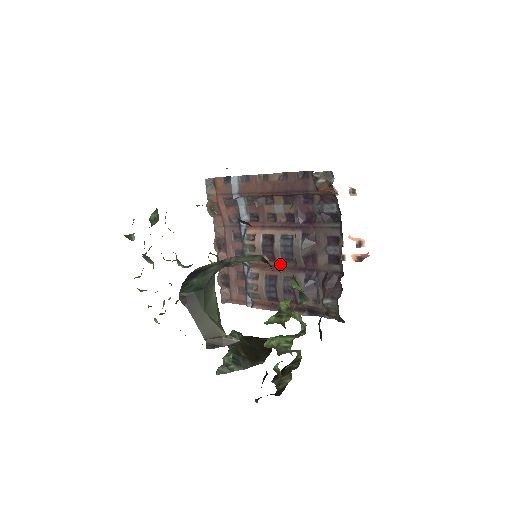
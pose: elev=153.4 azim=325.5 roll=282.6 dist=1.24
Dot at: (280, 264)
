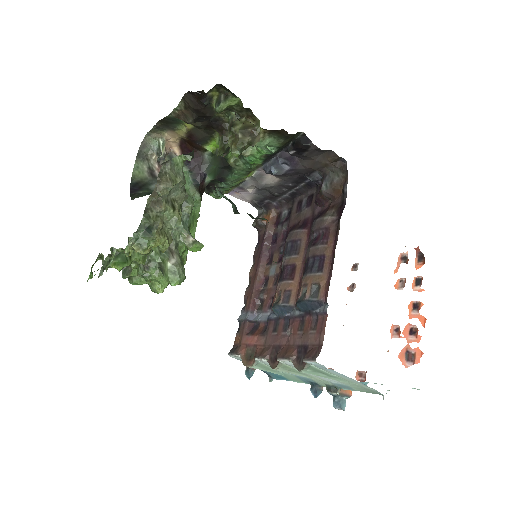
Dot at: (300, 261)
